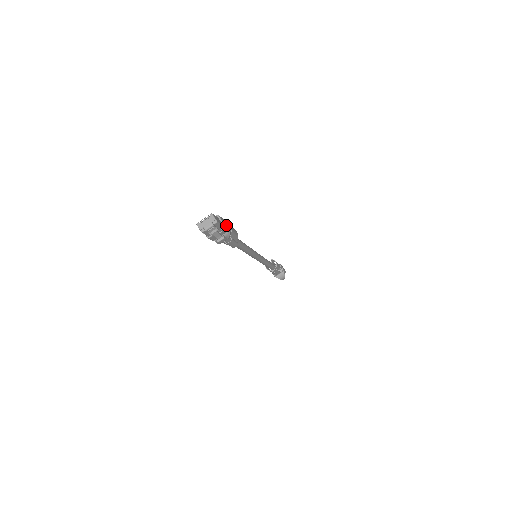
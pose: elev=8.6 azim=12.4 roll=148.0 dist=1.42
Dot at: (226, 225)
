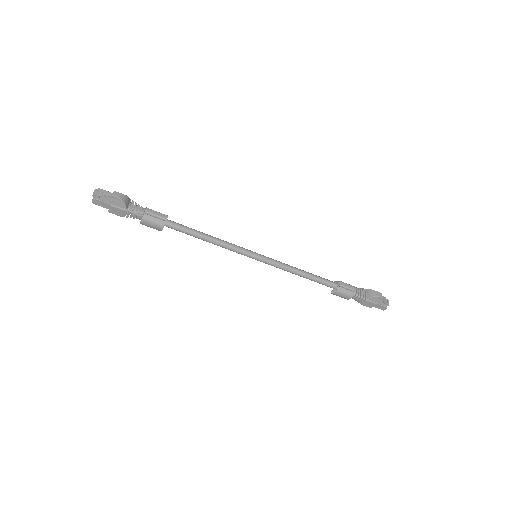
Dot at: occluded
